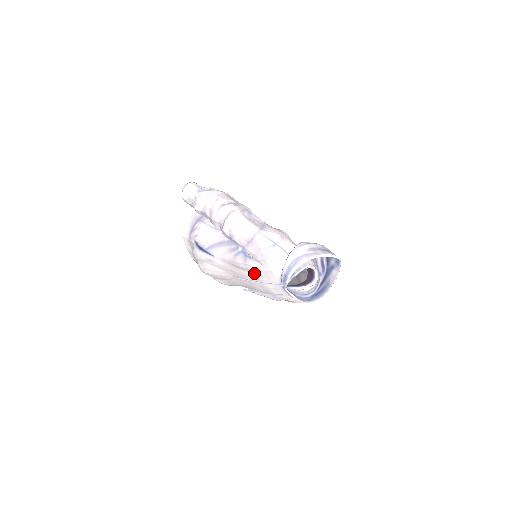
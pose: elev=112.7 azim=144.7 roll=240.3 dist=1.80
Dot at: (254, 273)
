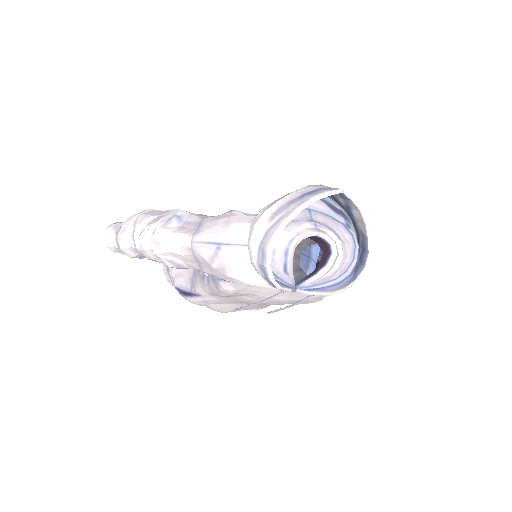
Dot at: (242, 295)
